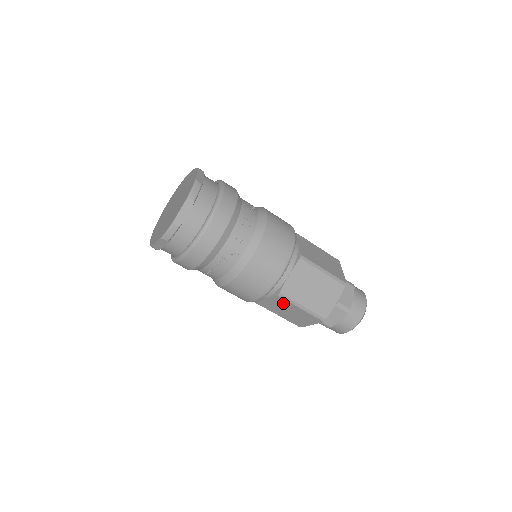
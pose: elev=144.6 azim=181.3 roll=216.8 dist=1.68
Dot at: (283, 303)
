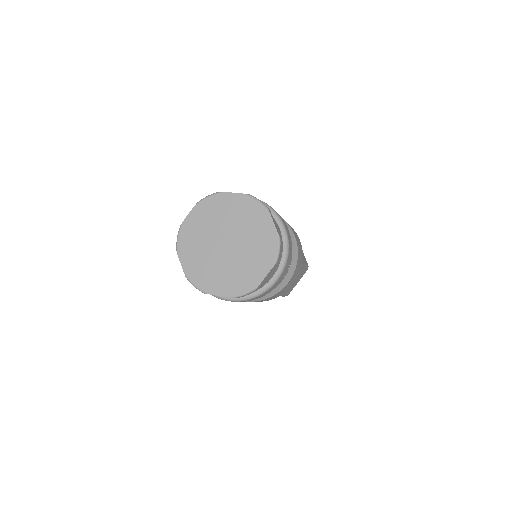
Dot at: occluded
